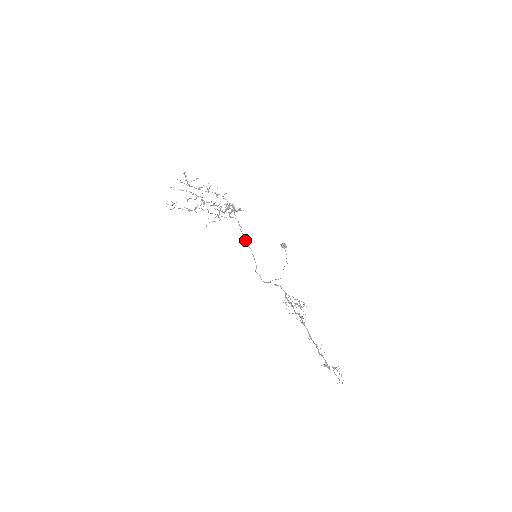
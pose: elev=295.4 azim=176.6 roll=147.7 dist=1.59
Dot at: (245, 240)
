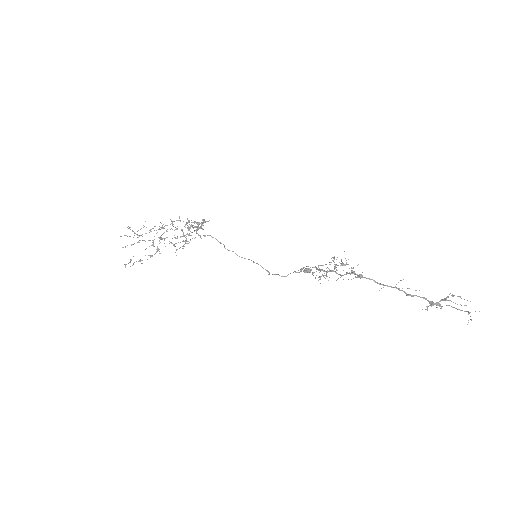
Dot at: (237, 255)
